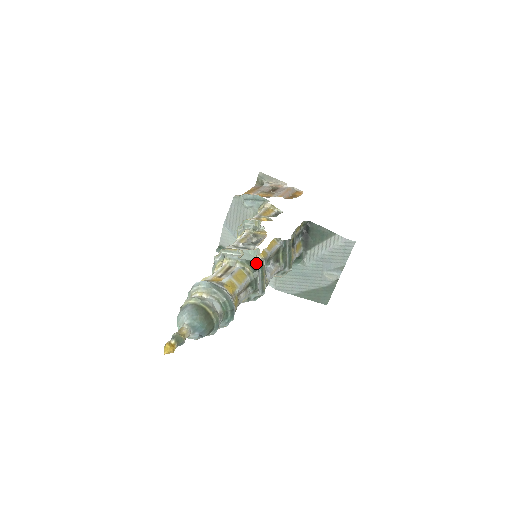
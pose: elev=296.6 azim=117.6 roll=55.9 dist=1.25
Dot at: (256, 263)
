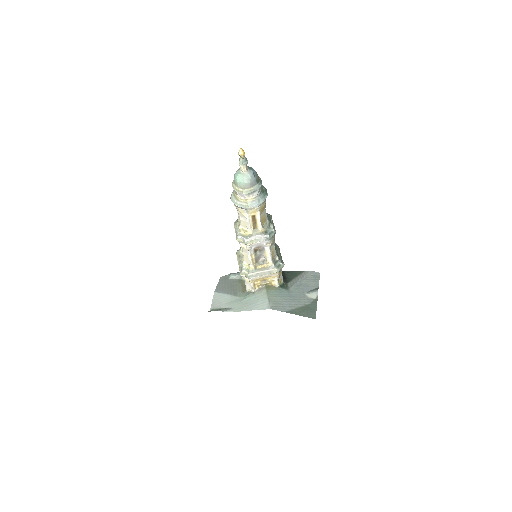
Dot at: occluded
